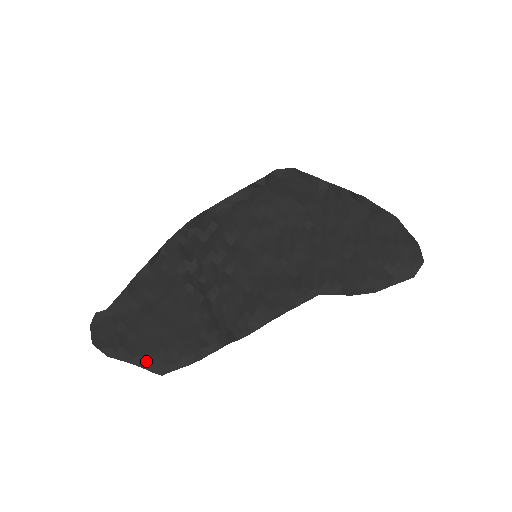
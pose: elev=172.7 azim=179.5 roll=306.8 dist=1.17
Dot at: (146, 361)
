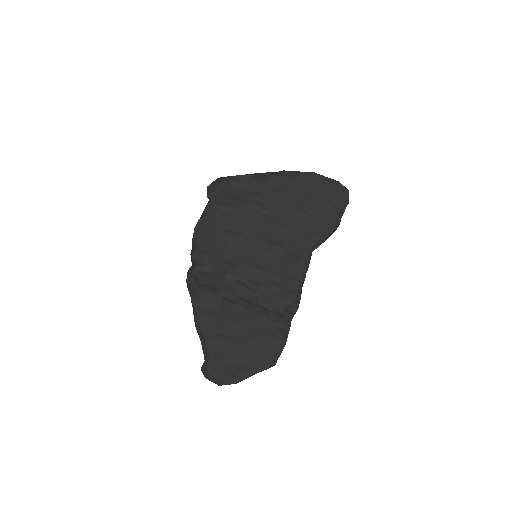
Dot at: (261, 366)
